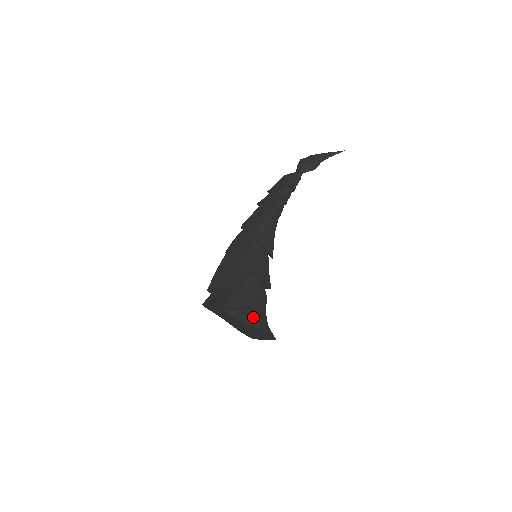
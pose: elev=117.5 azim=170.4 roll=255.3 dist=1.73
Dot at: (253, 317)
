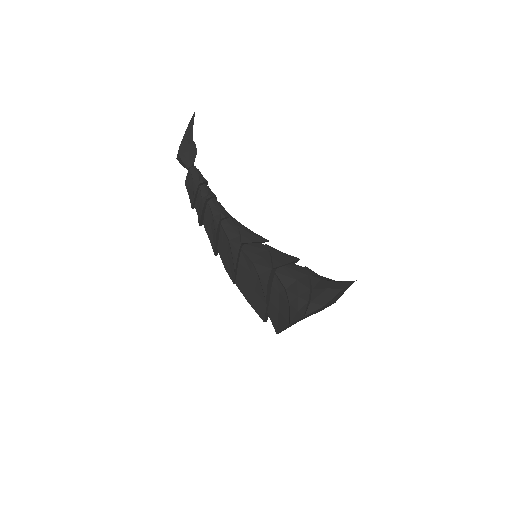
Dot at: (325, 291)
